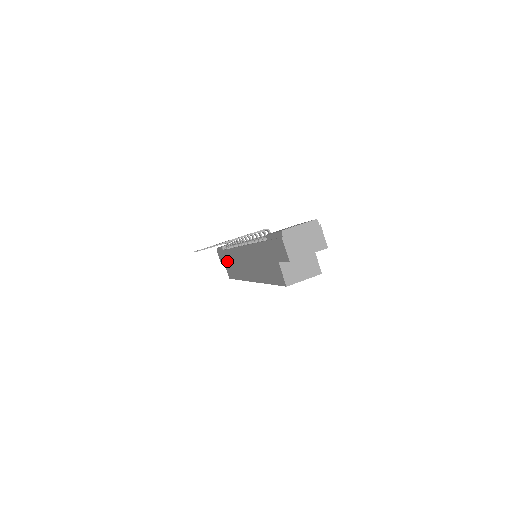
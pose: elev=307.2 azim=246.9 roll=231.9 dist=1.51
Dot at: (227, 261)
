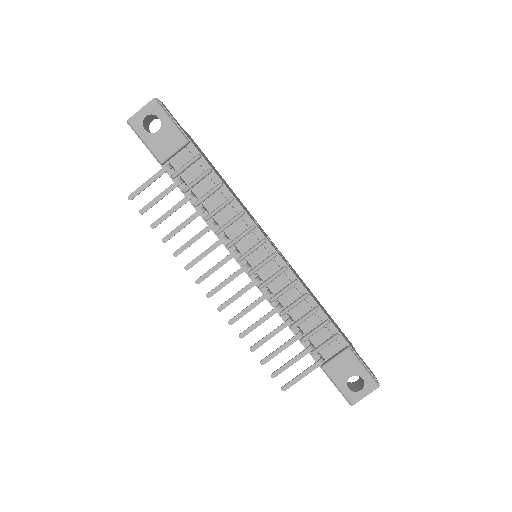
Dot at: occluded
